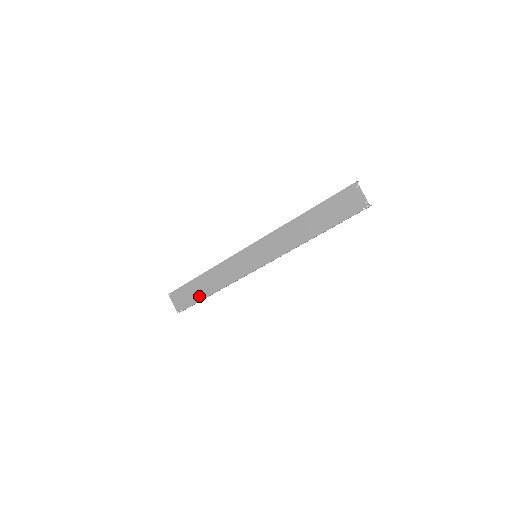
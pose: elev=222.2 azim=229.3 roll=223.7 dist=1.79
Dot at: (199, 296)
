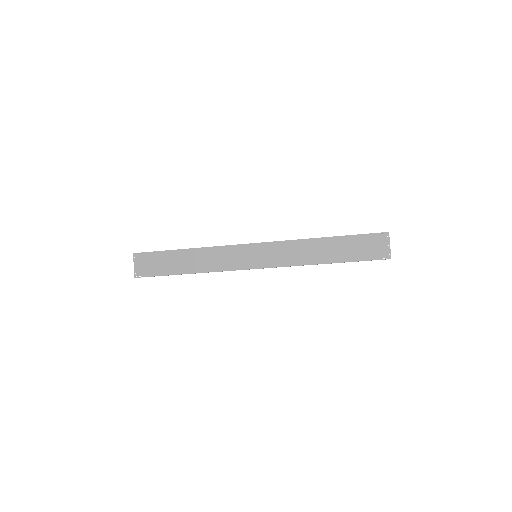
Dot at: (171, 270)
